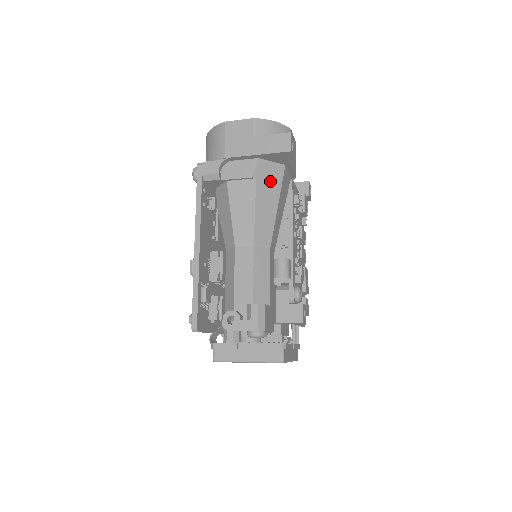
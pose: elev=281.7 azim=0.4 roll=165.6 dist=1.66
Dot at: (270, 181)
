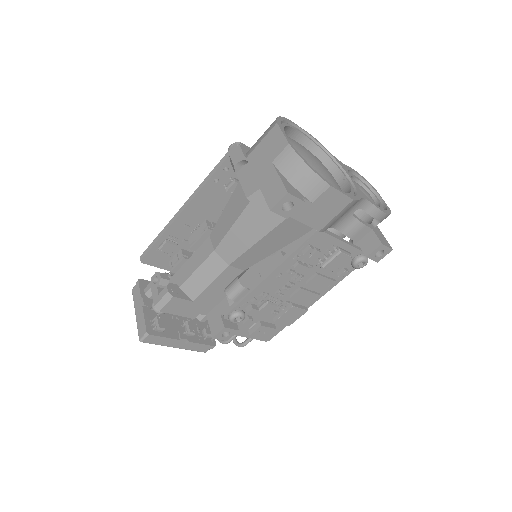
Dot at: (264, 215)
